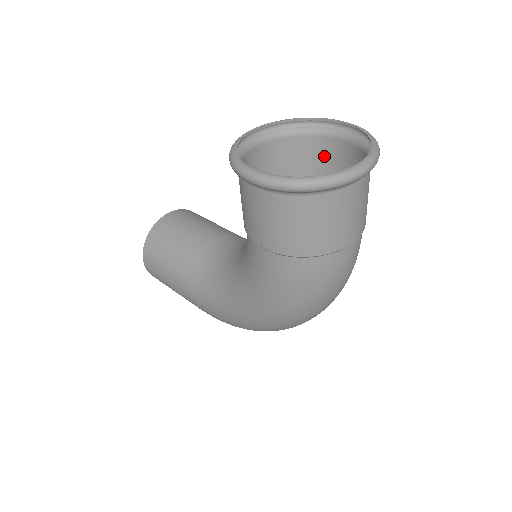
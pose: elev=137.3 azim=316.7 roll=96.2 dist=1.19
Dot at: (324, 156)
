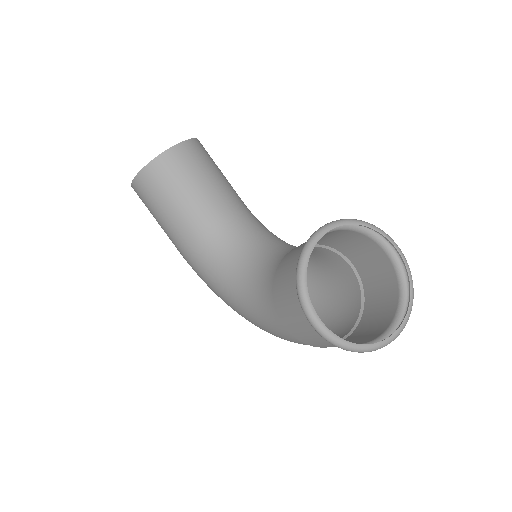
Dot at: (364, 247)
